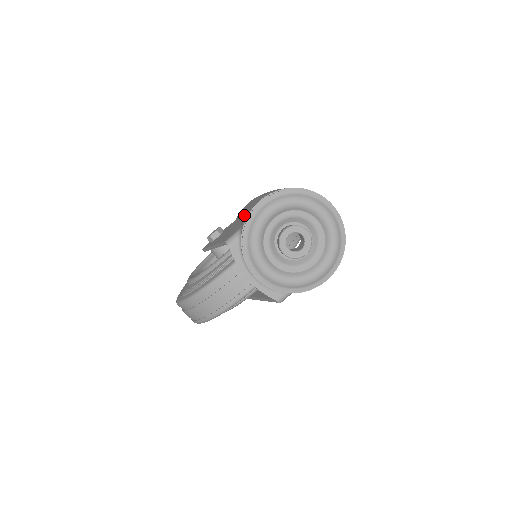
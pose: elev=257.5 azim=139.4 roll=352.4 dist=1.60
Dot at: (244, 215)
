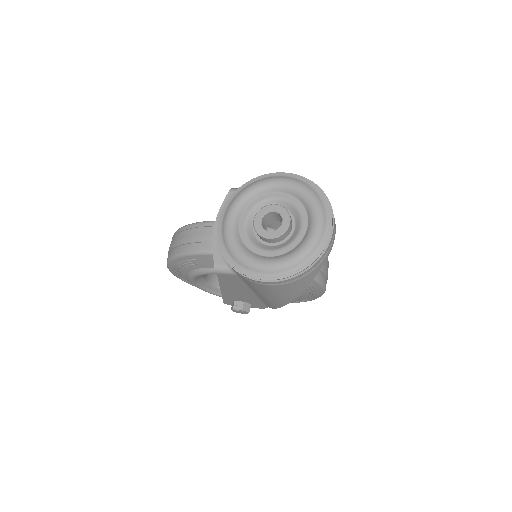
Dot at: occluded
